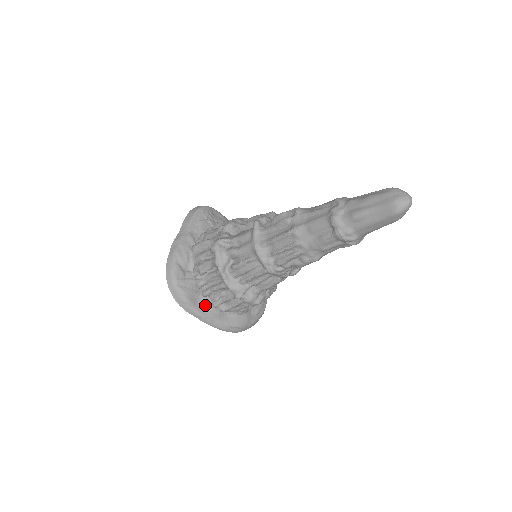
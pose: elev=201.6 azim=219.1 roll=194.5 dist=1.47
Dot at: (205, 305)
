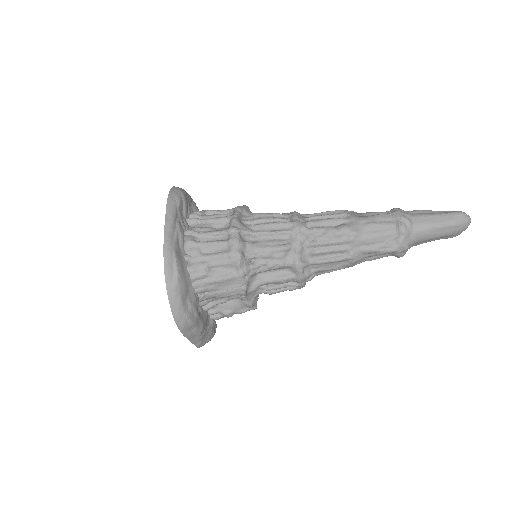
Dot at: (182, 221)
